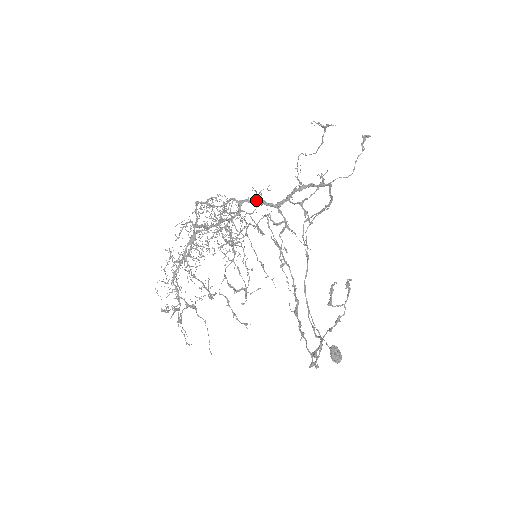
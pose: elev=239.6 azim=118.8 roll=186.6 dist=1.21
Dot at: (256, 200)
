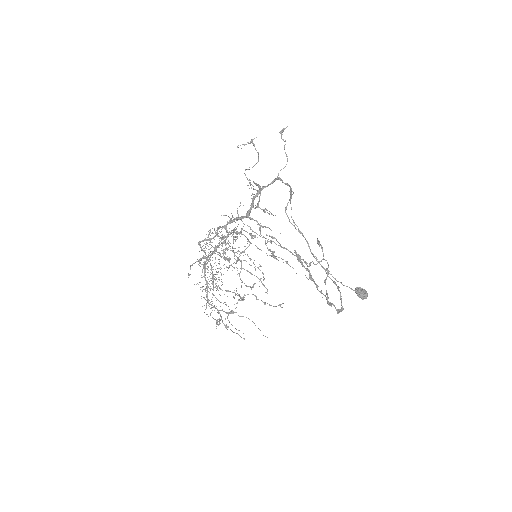
Dot at: (232, 220)
